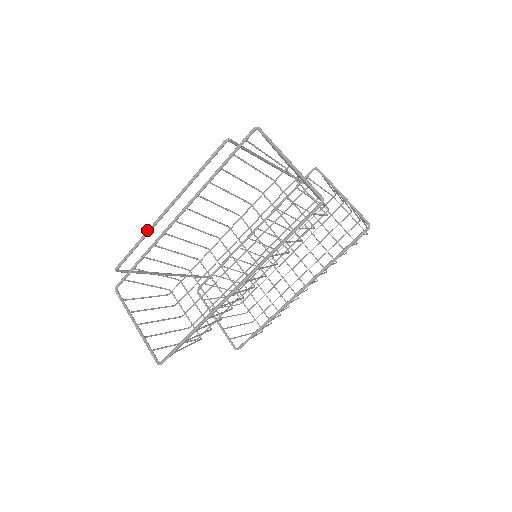
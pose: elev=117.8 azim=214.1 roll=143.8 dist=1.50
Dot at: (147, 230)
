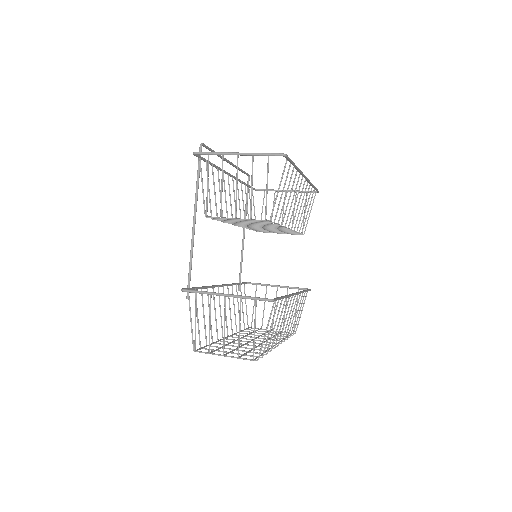
Dot at: (219, 155)
